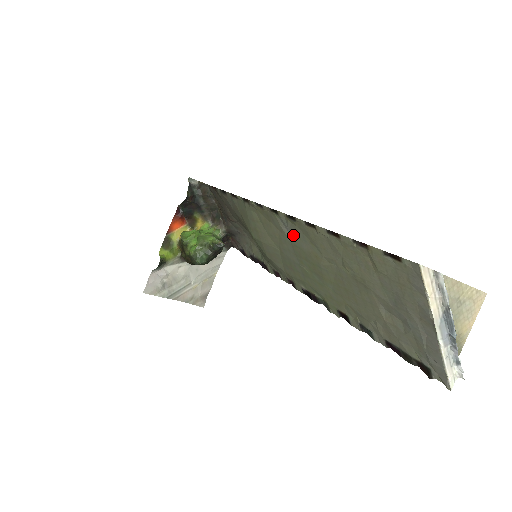
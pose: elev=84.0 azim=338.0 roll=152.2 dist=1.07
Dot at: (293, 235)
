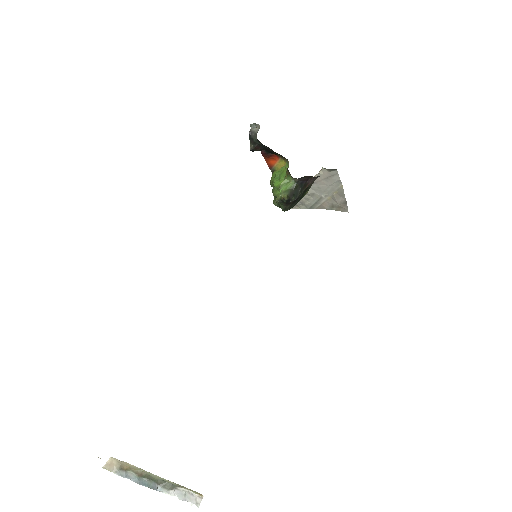
Dot at: occluded
